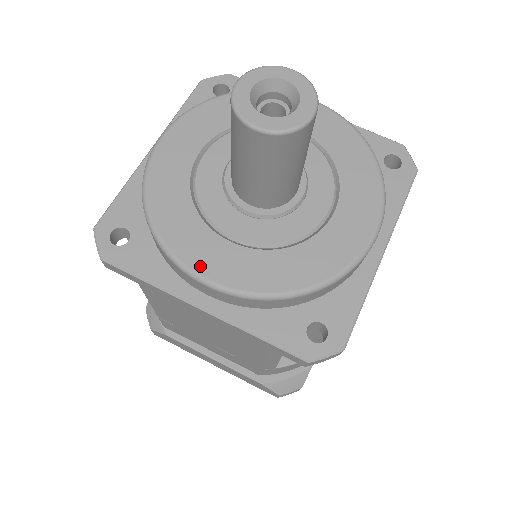
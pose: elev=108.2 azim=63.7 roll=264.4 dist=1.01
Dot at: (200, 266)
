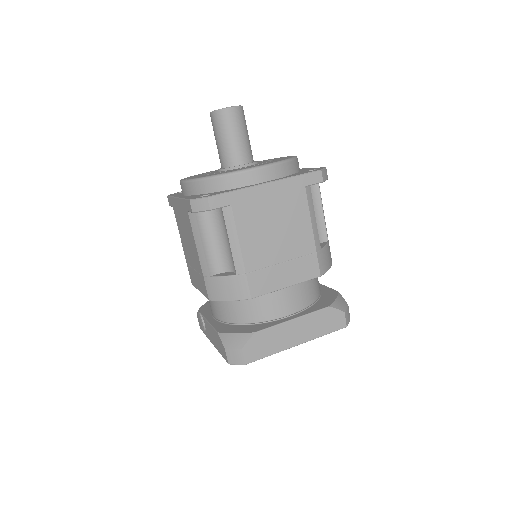
Dot at: (251, 167)
